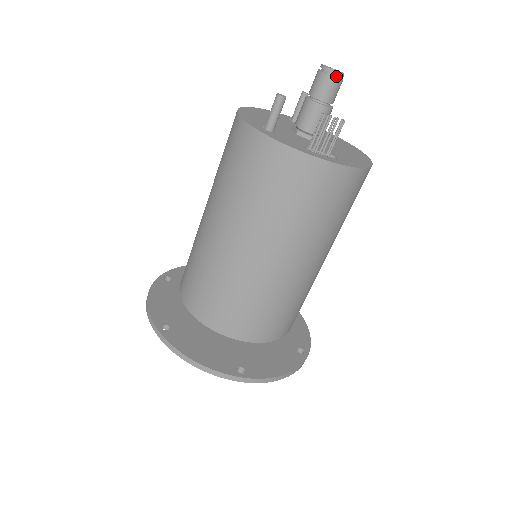
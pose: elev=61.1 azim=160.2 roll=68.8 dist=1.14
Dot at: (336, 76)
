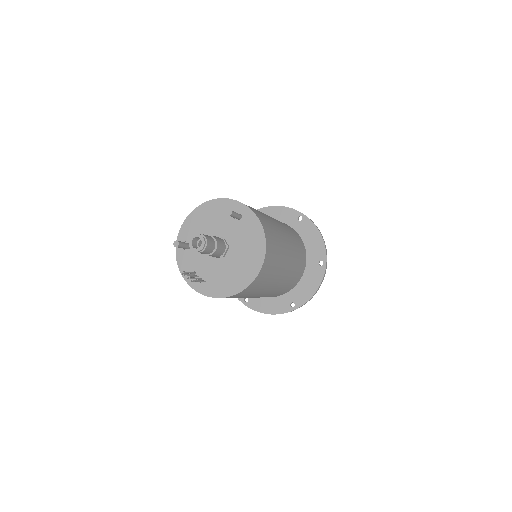
Dot at: (195, 250)
